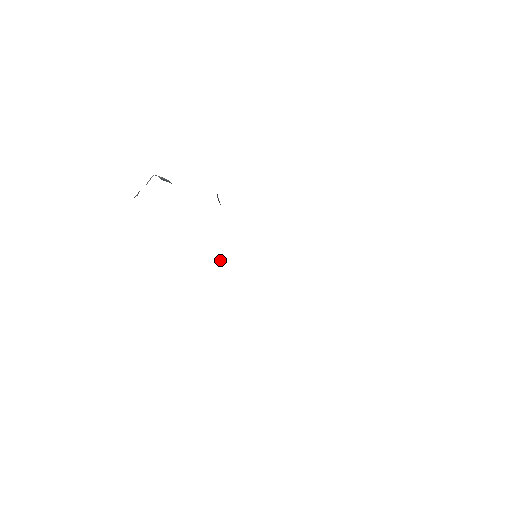
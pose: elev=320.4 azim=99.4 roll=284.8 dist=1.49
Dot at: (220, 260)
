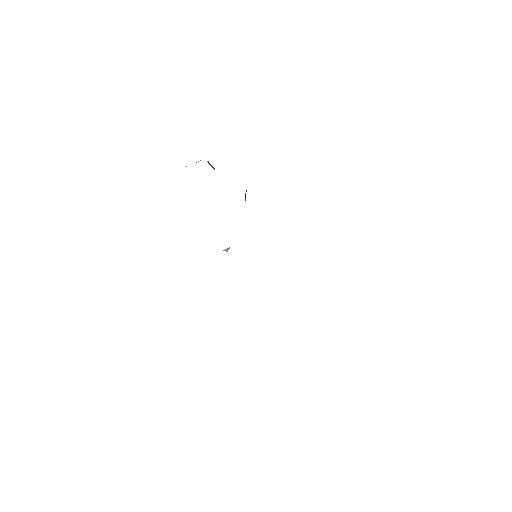
Dot at: occluded
